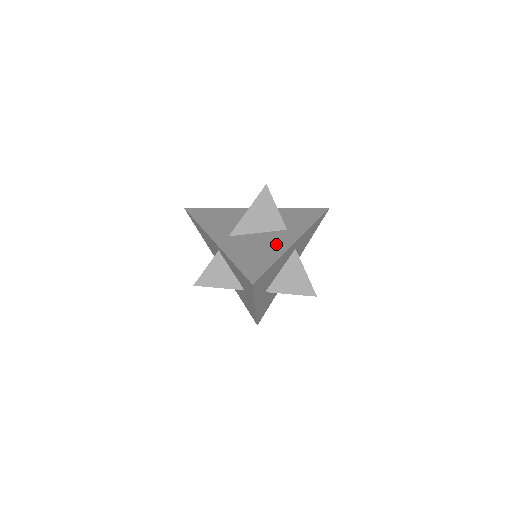
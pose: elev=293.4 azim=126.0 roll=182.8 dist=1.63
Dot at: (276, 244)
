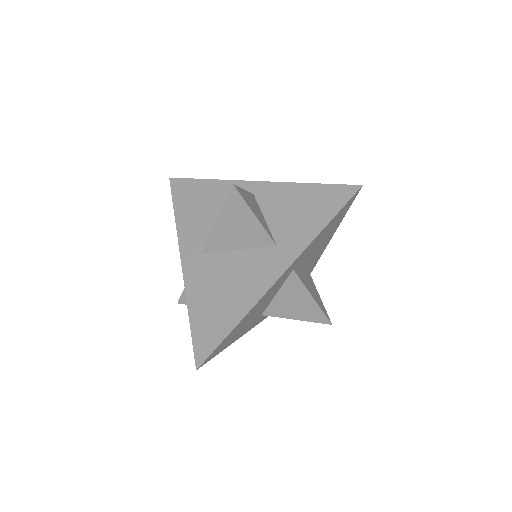
Dot at: (250, 282)
